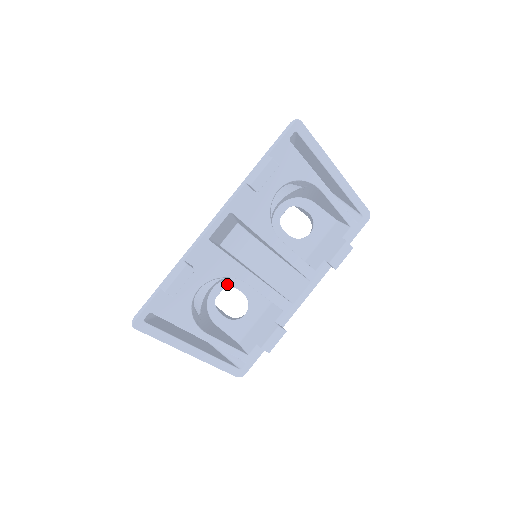
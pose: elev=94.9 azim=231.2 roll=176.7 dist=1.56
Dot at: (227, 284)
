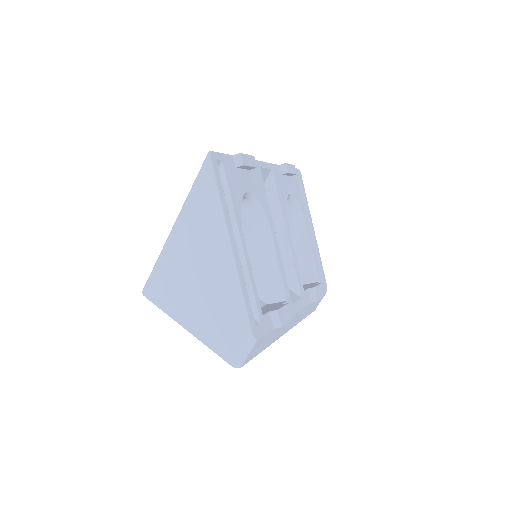
Dot at: occluded
